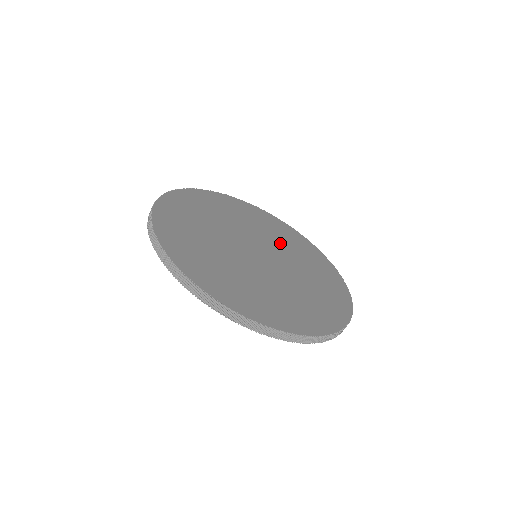
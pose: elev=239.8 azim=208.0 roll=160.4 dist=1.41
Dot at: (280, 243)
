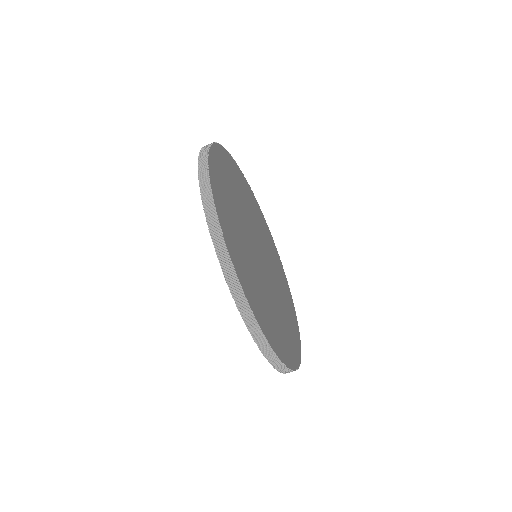
Dot at: (267, 247)
